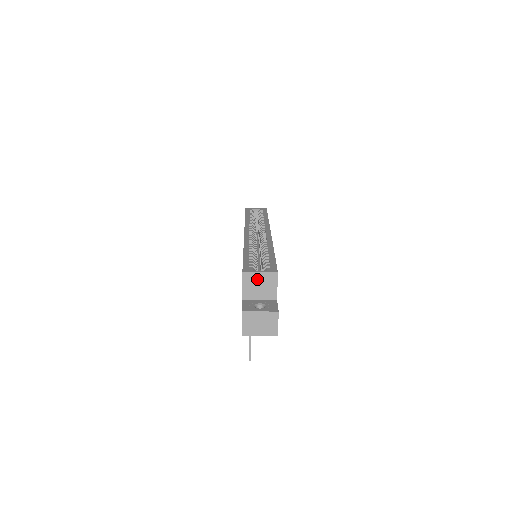
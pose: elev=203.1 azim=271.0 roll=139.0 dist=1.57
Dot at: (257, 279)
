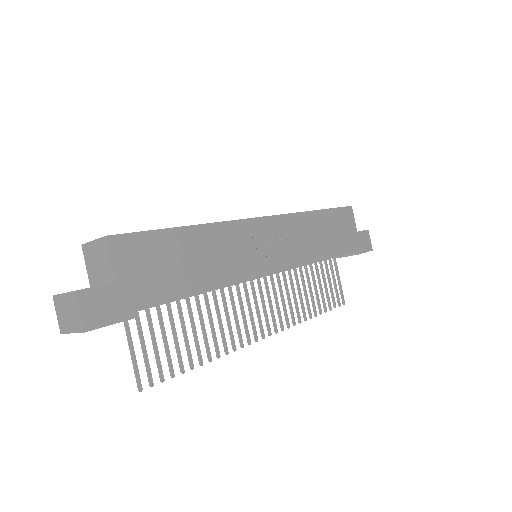
Dot at: (93, 252)
